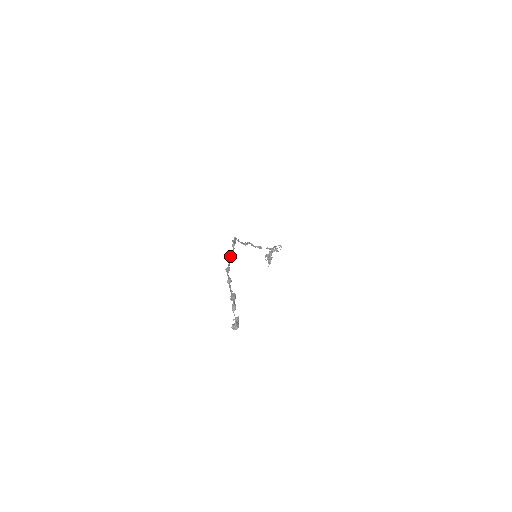
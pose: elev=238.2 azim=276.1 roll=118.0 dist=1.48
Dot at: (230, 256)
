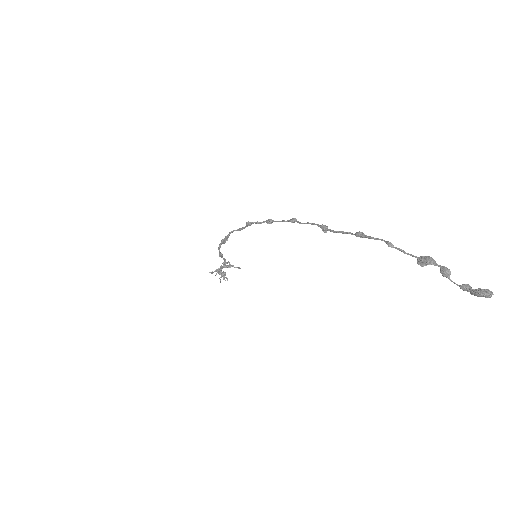
Dot at: (325, 225)
